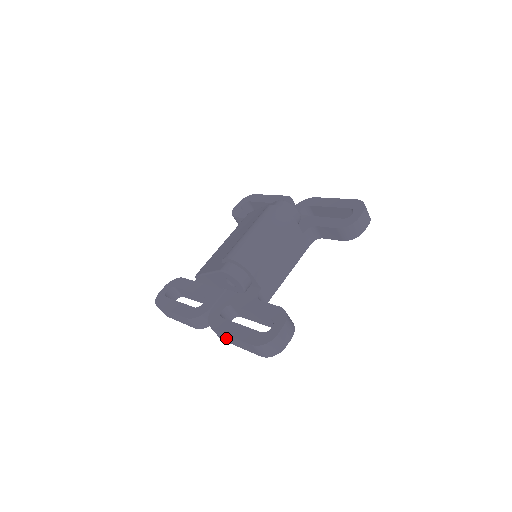
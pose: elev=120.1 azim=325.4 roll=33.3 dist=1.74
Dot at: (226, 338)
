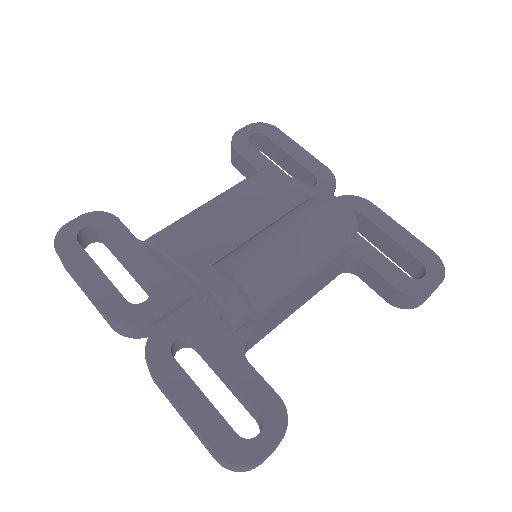
Dot at: (167, 395)
